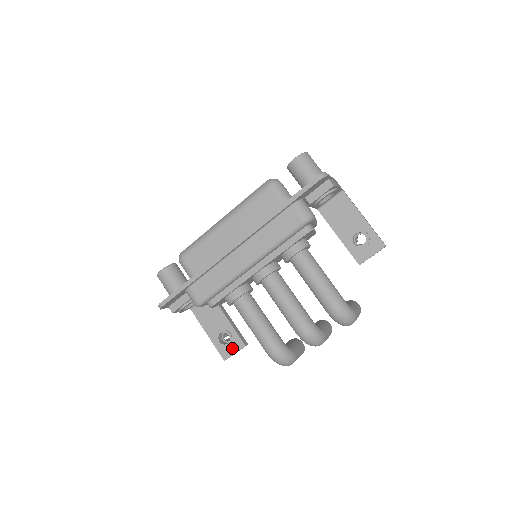
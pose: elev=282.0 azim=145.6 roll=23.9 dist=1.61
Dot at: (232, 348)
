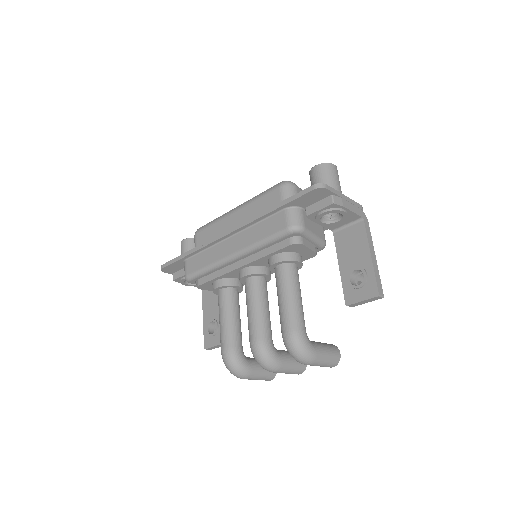
Dot at: (214, 340)
